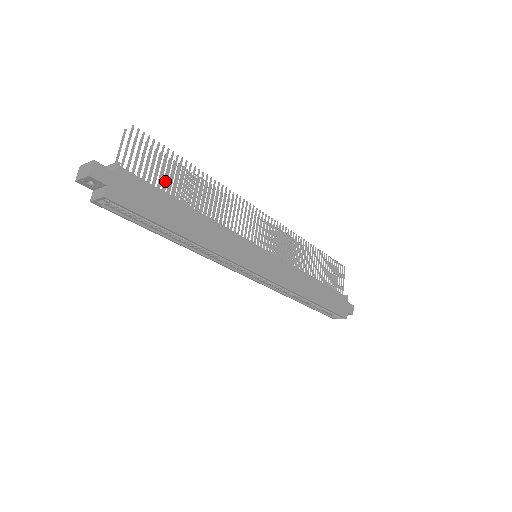
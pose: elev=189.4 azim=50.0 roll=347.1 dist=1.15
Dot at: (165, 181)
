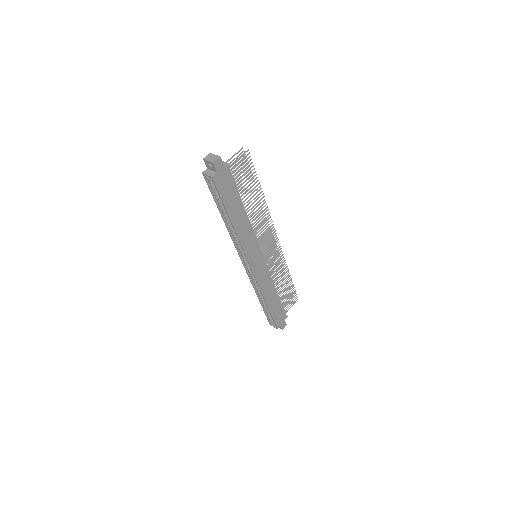
Dot at: (242, 186)
